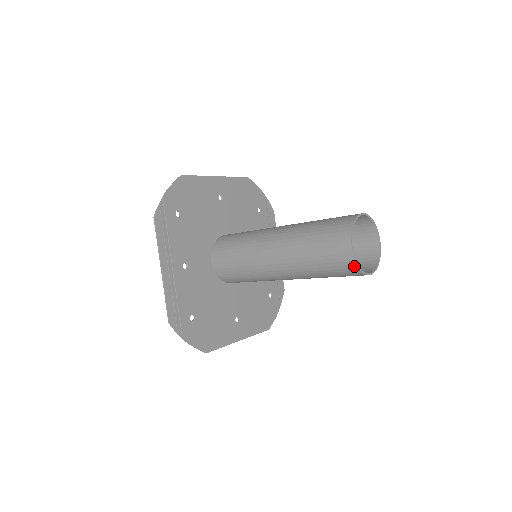
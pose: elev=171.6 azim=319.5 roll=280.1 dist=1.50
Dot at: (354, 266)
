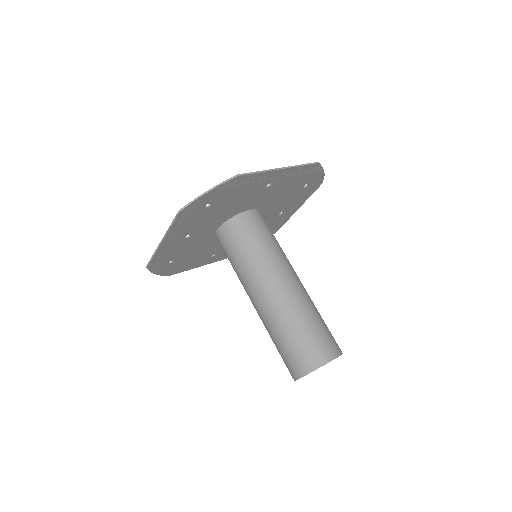
Dot at: (293, 378)
